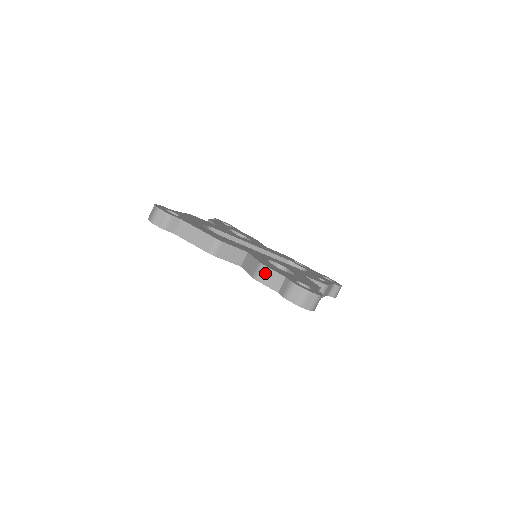
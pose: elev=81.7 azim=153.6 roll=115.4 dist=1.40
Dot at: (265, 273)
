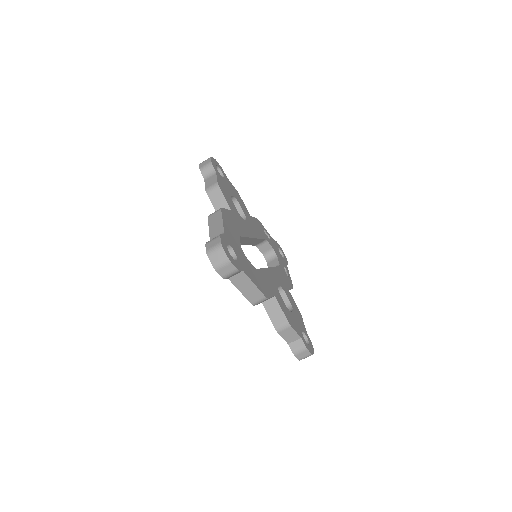
Dot at: (288, 331)
